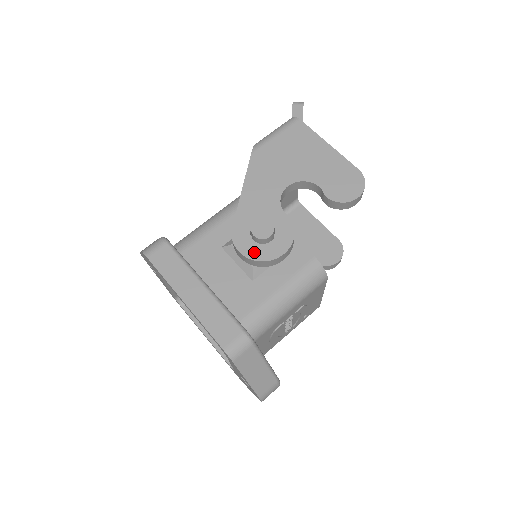
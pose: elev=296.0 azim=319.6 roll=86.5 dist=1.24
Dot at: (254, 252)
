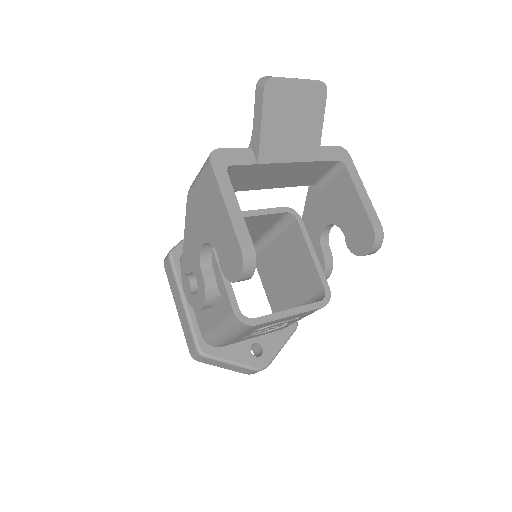
Dot at: (190, 298)
